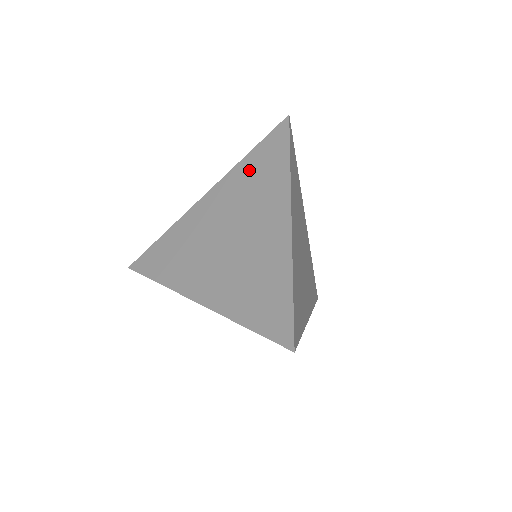
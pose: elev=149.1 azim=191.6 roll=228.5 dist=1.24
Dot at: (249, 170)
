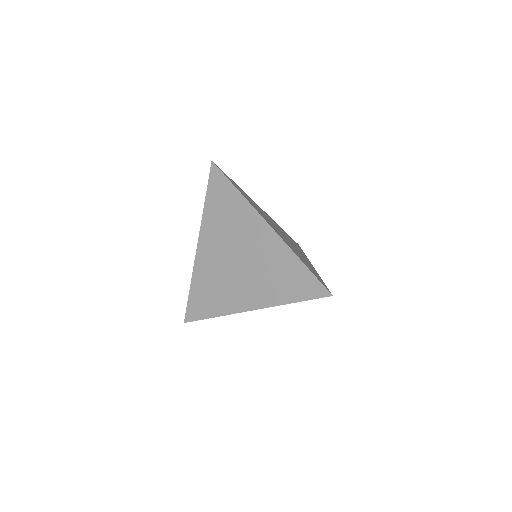
Dot at: (215, 212)
